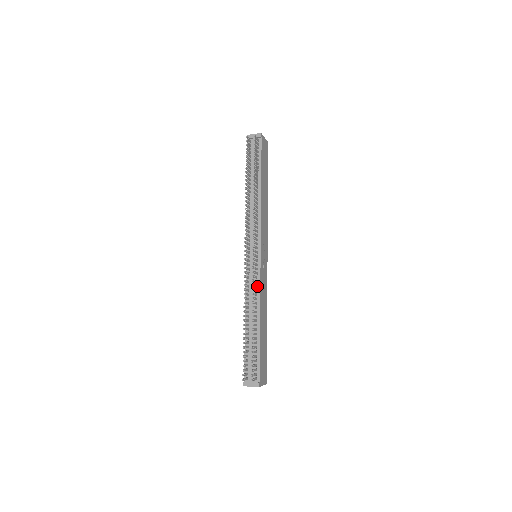
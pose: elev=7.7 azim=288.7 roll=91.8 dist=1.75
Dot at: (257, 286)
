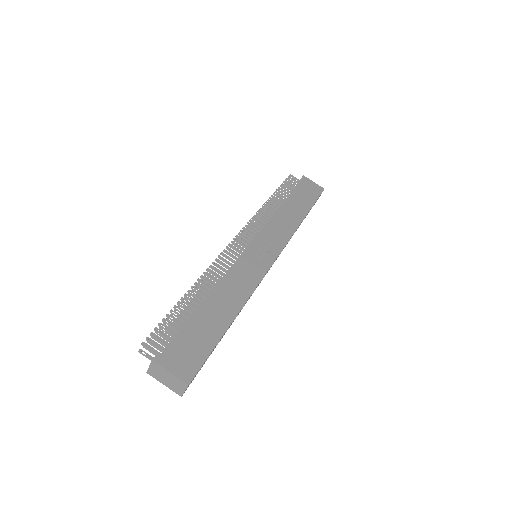
Dot at: (230, 269)
